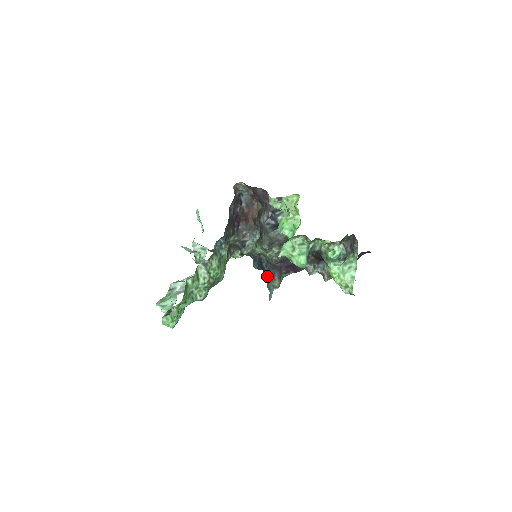
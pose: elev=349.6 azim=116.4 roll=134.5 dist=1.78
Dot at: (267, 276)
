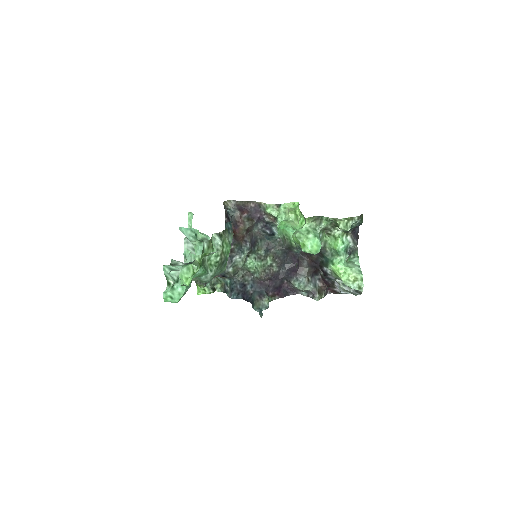
Dot at: (254, 297)
